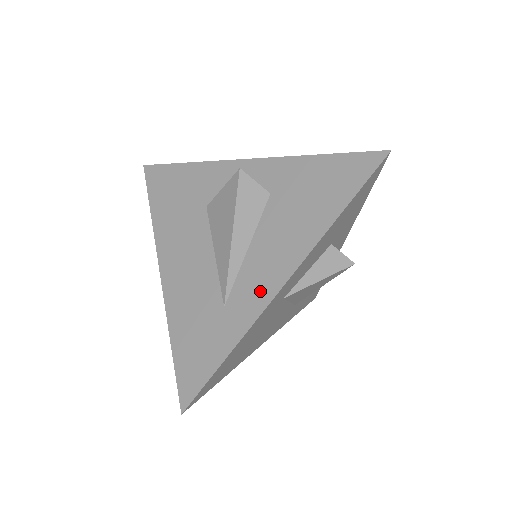
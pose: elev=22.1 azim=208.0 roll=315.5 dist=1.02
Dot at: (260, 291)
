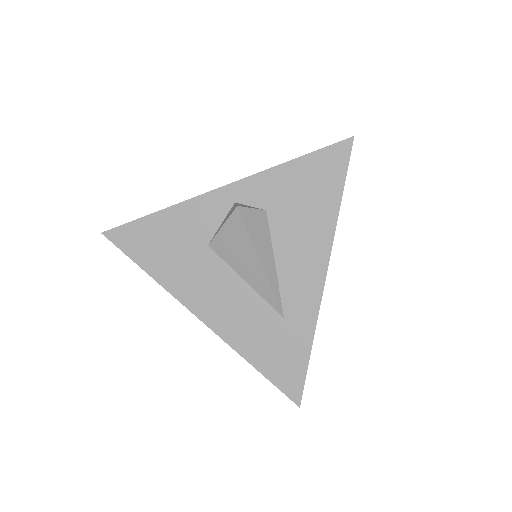
Dot at: (308, 292)
